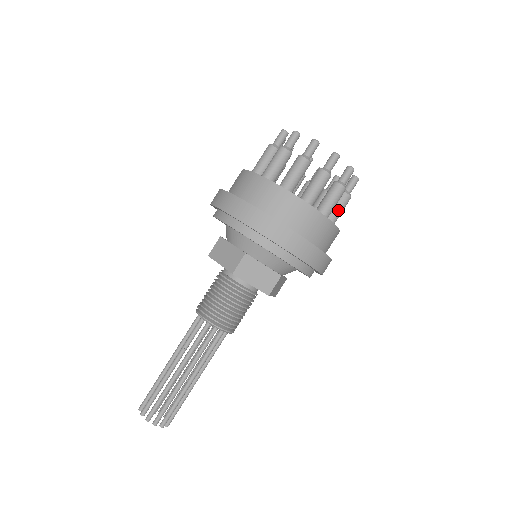
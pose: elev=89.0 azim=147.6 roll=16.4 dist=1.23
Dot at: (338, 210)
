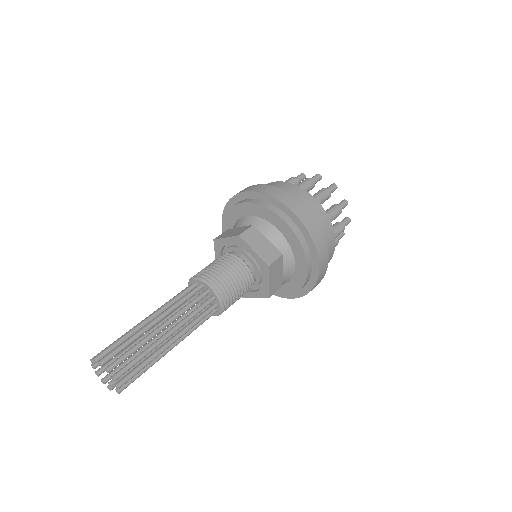
Dot at: (314, 195)
